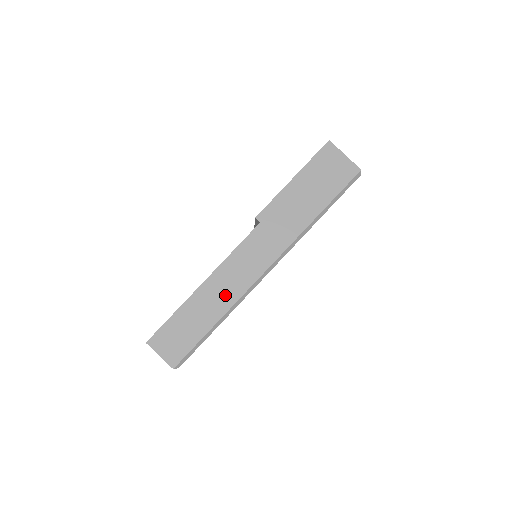
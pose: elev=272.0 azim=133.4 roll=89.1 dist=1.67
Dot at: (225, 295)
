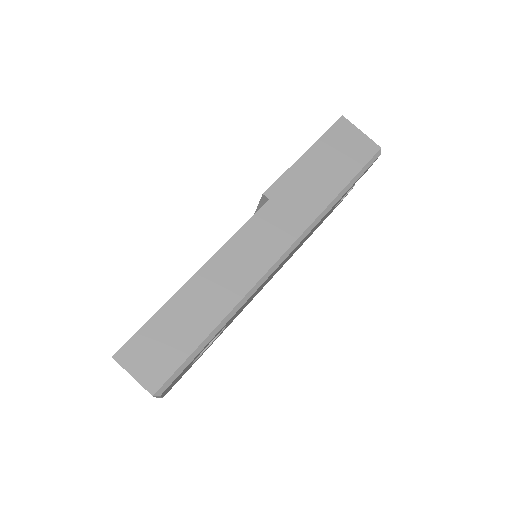
Dot at: (227, 288)
